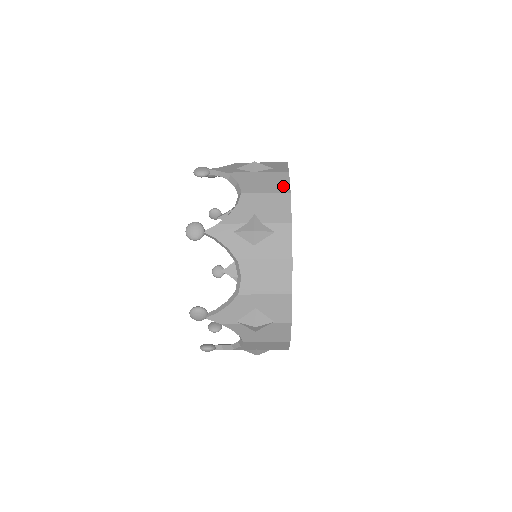
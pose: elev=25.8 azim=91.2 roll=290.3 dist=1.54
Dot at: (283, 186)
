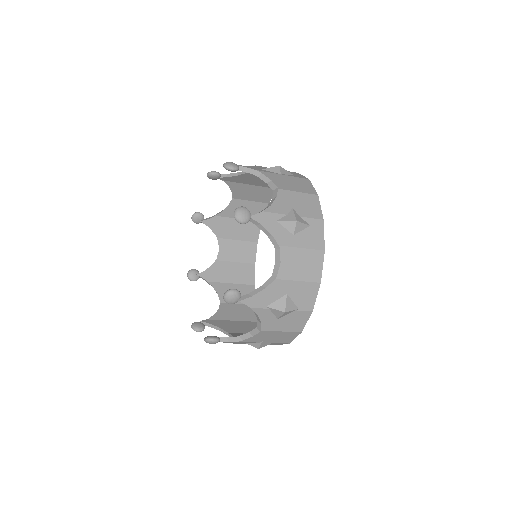
Dot at: (310, 189)
